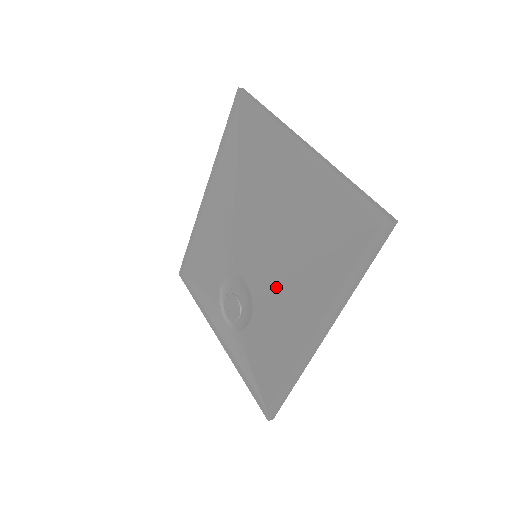
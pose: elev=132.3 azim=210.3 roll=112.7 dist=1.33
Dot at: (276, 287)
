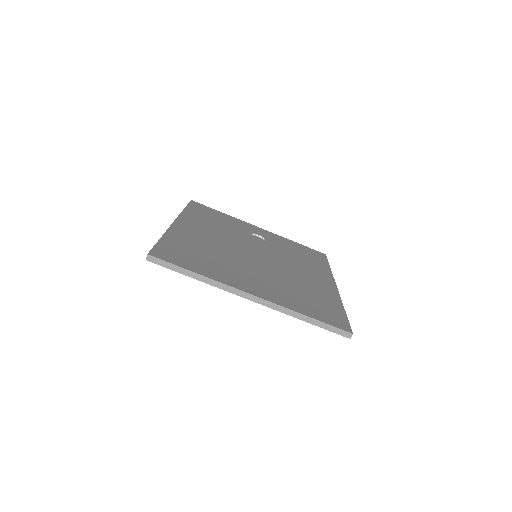
Dot at: occluded
